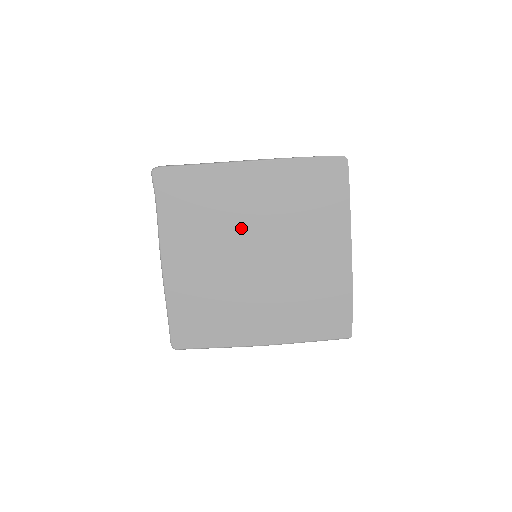
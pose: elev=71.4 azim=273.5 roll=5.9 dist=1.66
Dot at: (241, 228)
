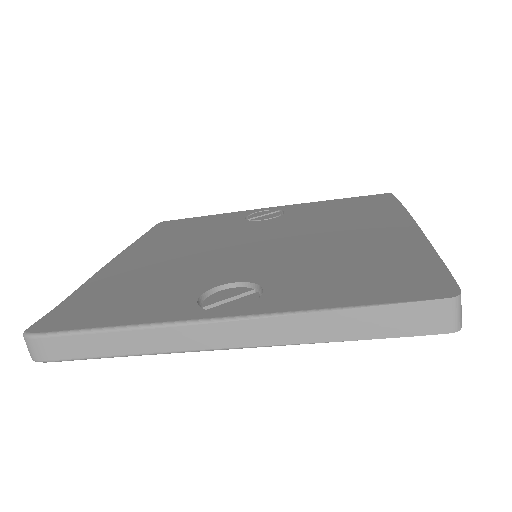
Dot at: occluded
